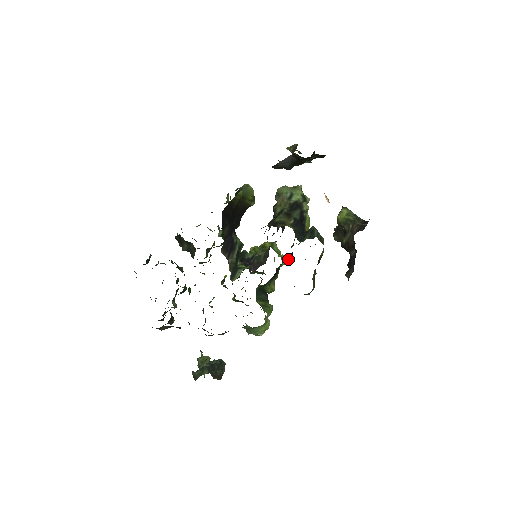
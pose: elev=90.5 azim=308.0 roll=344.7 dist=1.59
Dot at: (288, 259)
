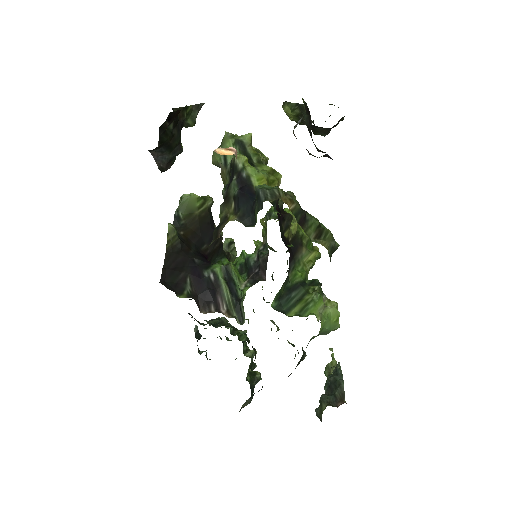
Dot at: (288, 224)
